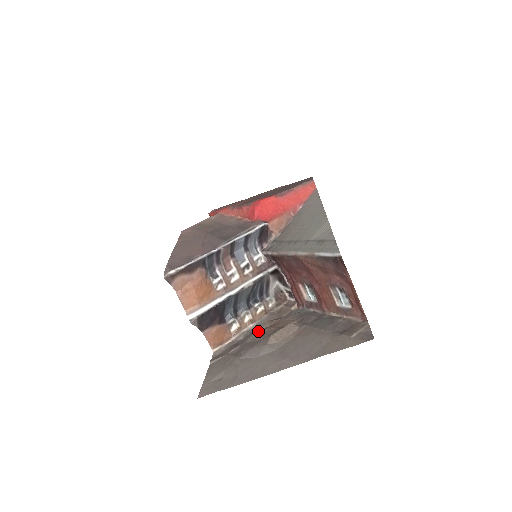
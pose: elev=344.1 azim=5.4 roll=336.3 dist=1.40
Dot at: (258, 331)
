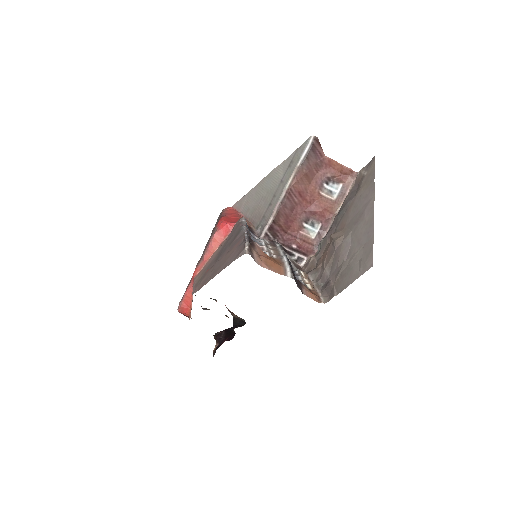
Dot at: (322, 270)
